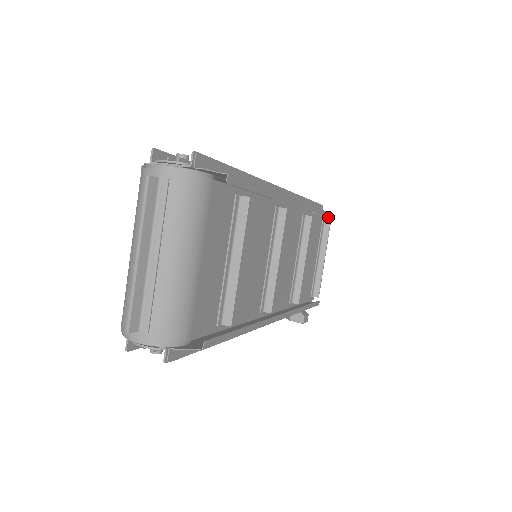
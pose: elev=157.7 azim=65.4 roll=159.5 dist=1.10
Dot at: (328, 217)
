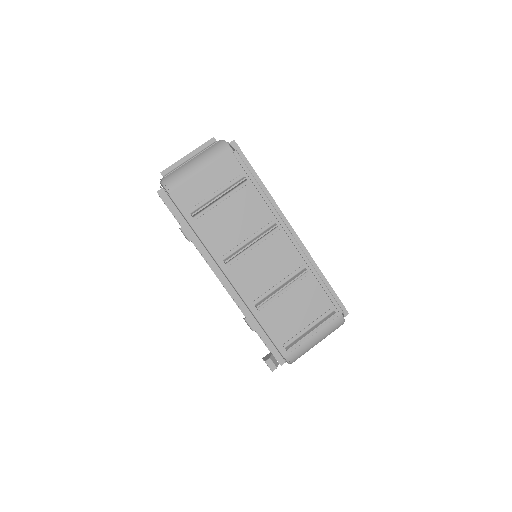
Dot at: (333, 303)
